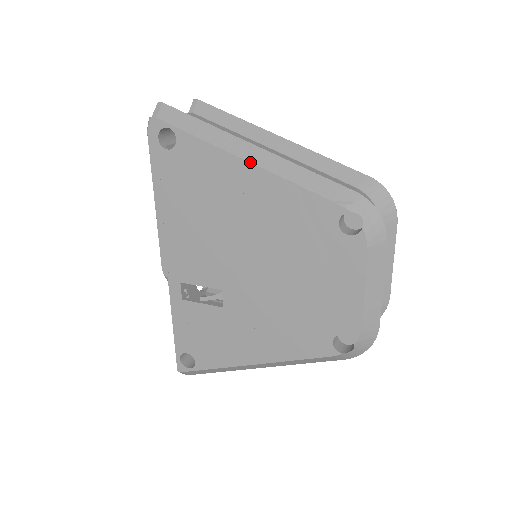
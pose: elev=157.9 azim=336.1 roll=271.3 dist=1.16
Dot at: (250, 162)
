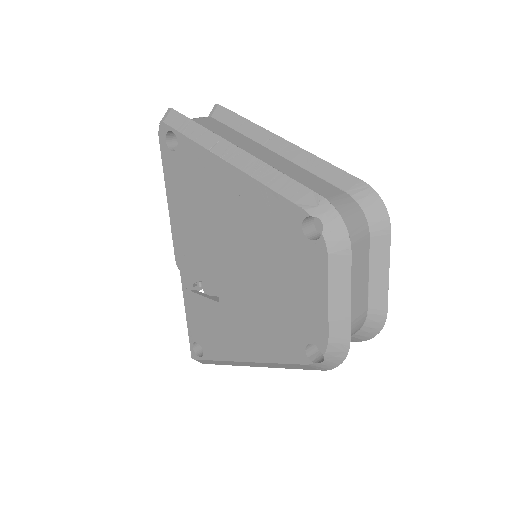
Dot at: (230, 163)
